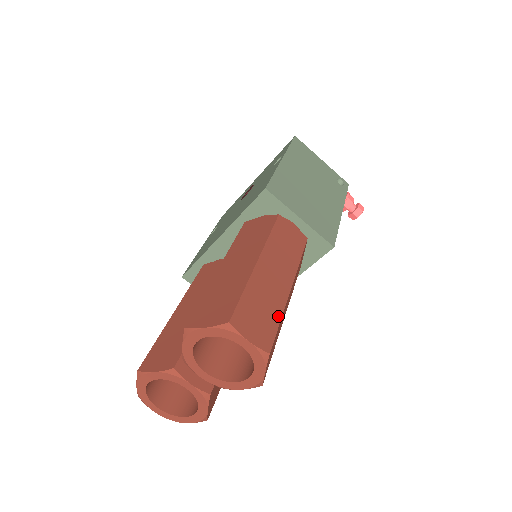
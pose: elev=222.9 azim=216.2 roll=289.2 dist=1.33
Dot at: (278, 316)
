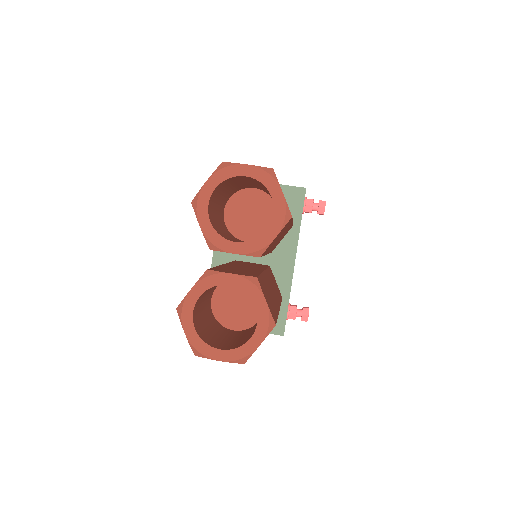
Dot at: occluded
